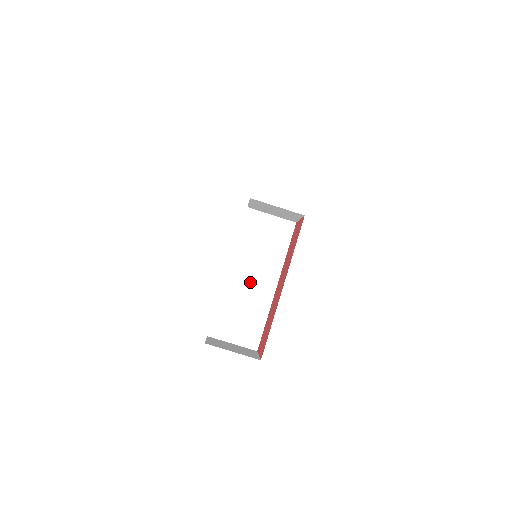
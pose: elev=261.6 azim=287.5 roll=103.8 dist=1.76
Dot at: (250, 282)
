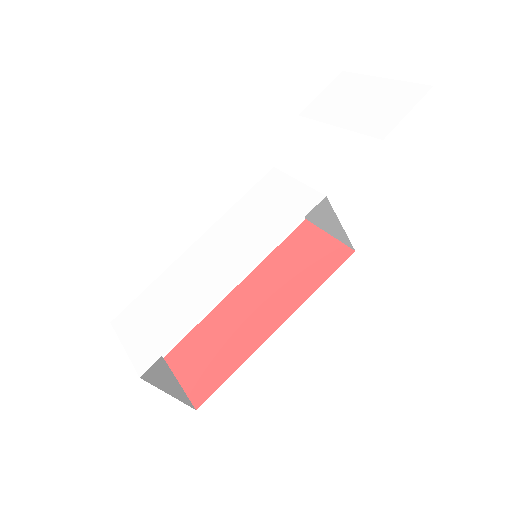
Dot at: occluded
